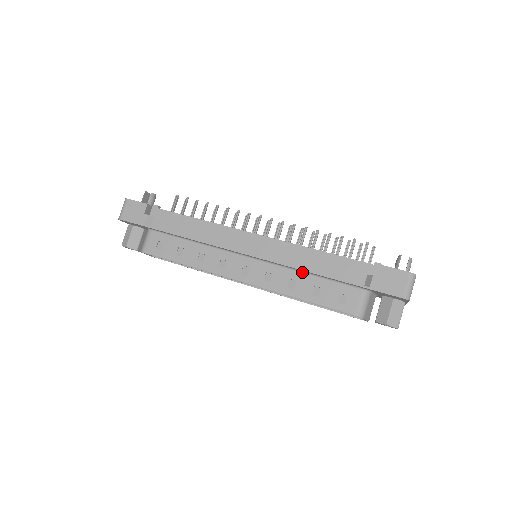
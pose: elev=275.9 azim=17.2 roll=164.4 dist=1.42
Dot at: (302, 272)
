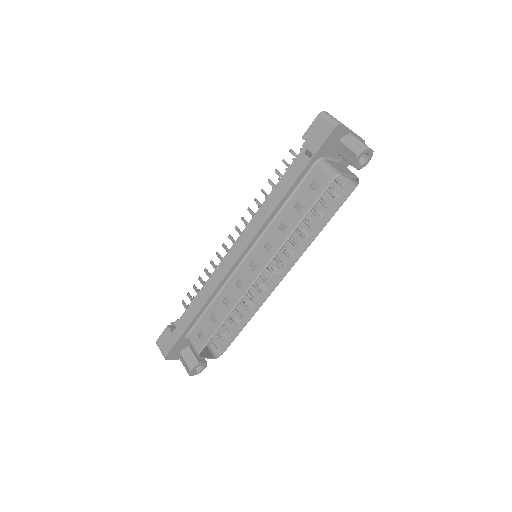
Dot at: (278, 214)
